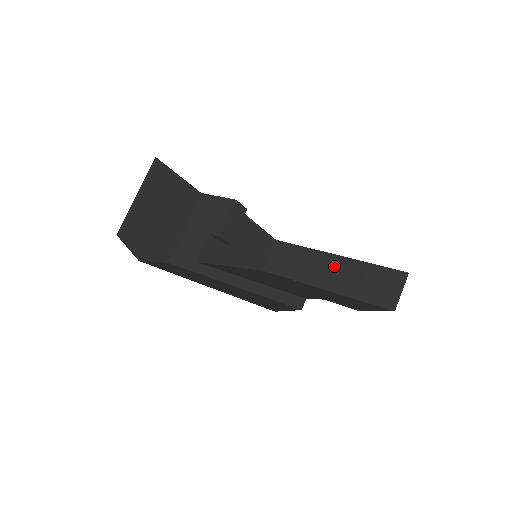
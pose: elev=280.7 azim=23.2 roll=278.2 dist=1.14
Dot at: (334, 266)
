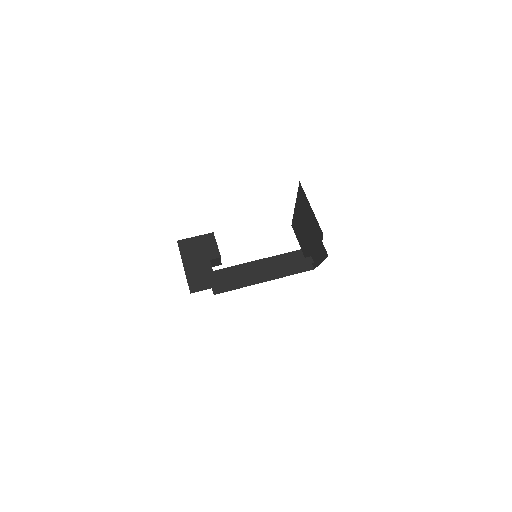
Dot at: (262, 266)
